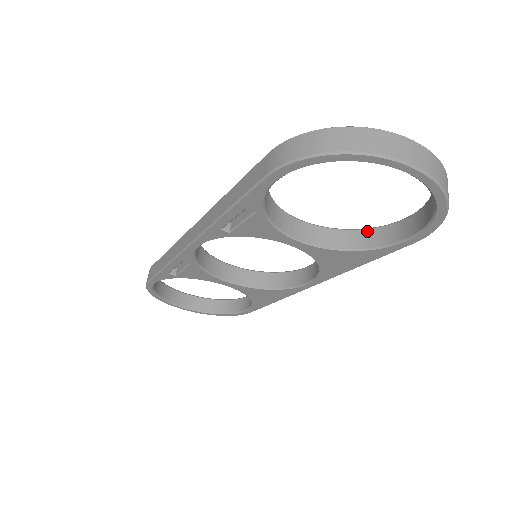
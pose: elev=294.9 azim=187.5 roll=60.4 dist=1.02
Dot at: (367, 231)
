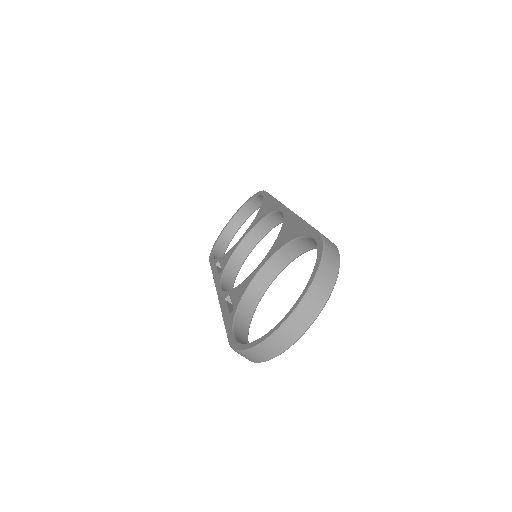
Dot at: (299, 241)
